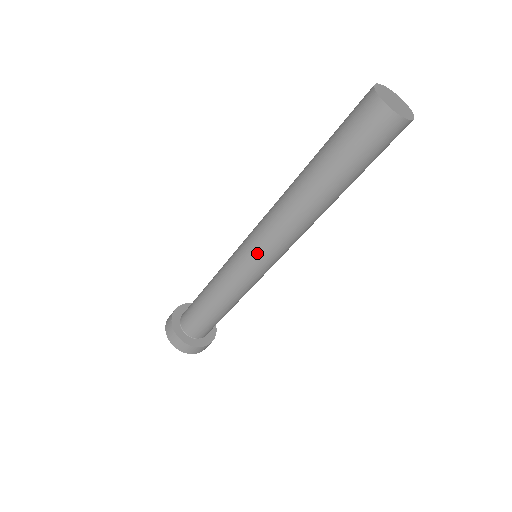
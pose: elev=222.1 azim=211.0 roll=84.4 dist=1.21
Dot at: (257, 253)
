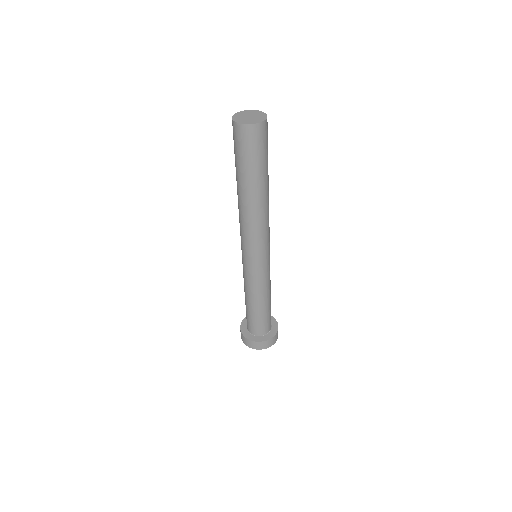
Dot at: (251, 254)
